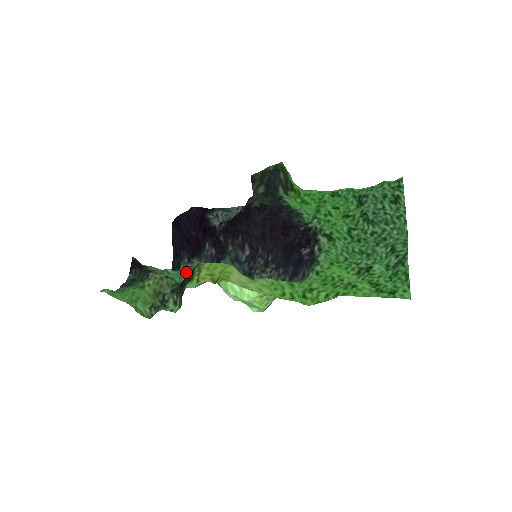
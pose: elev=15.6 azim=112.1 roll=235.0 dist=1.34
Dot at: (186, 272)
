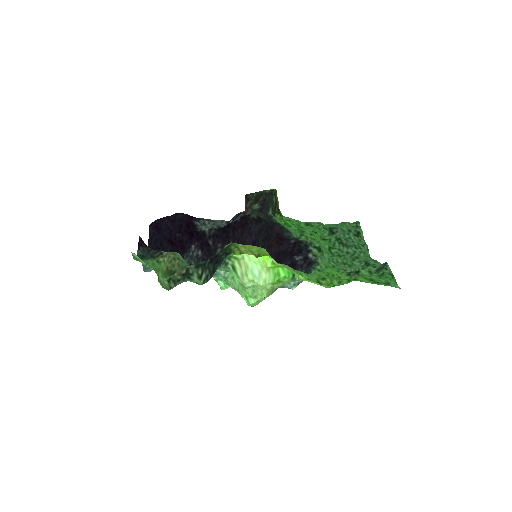
Dot at: occluded
